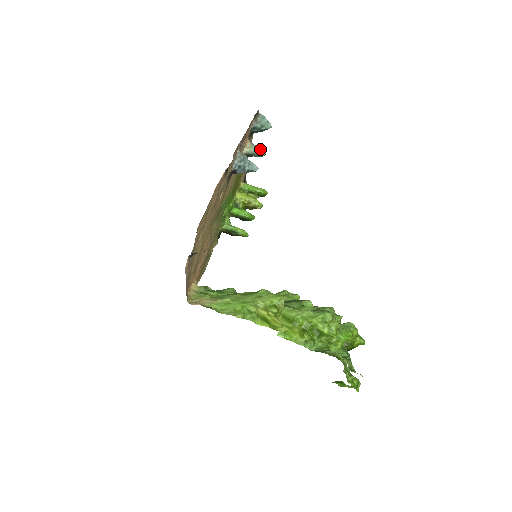
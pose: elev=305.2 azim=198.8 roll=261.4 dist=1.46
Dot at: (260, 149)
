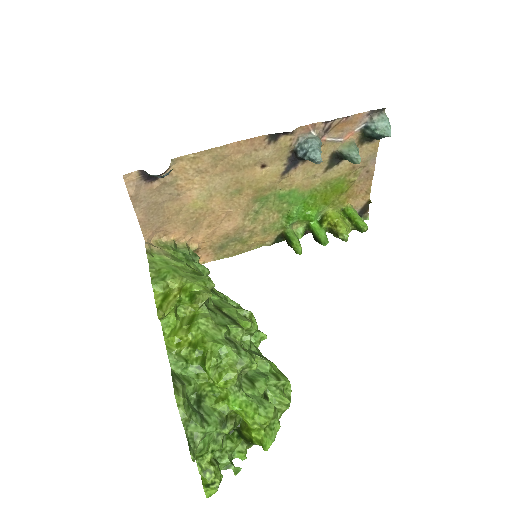
Dot at: (357, 153)
